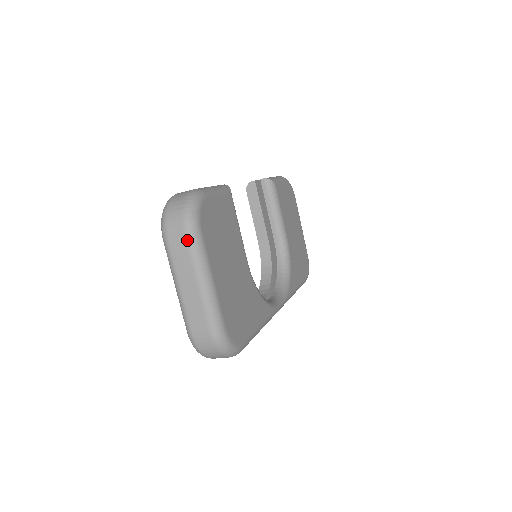
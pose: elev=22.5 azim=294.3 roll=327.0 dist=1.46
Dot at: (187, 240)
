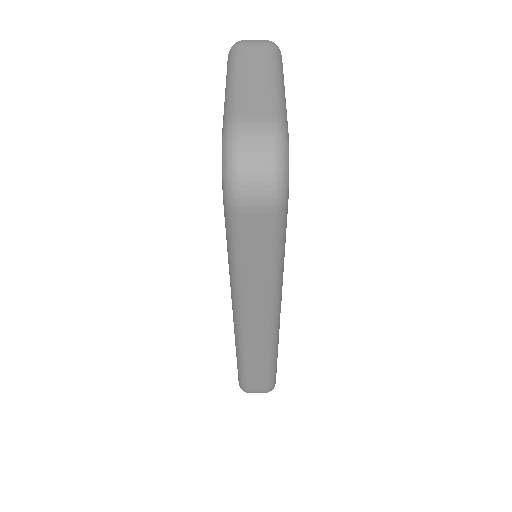
Dot at: (268, 48)
